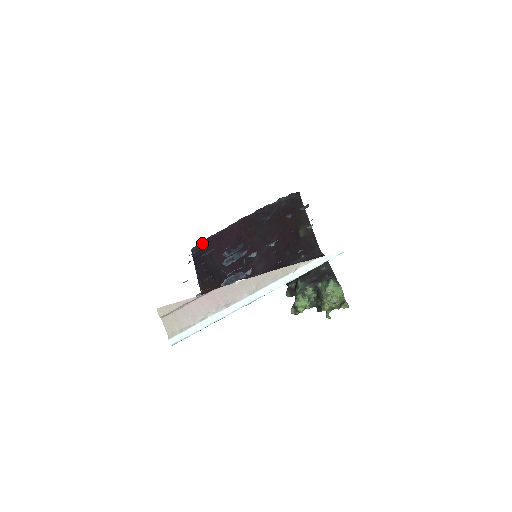
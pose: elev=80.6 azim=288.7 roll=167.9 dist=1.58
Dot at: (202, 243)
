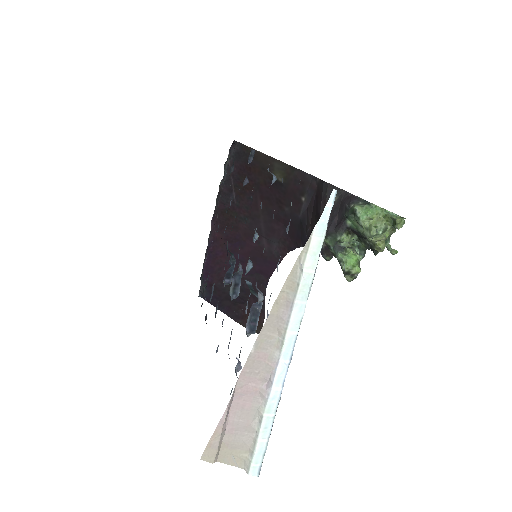
Dot at: (203, 279)
